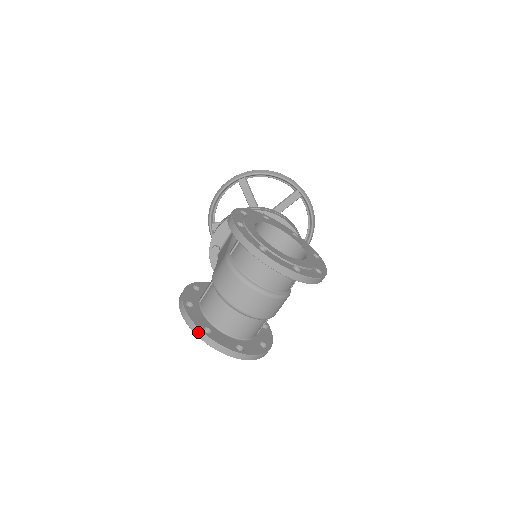
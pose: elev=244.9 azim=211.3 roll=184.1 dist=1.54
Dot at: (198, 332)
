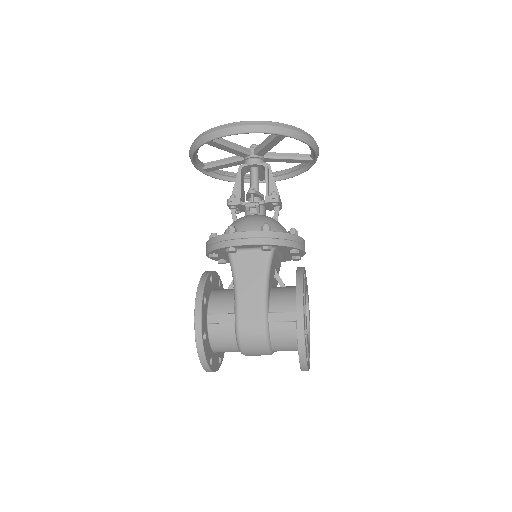
Dot at: (206, 367)
